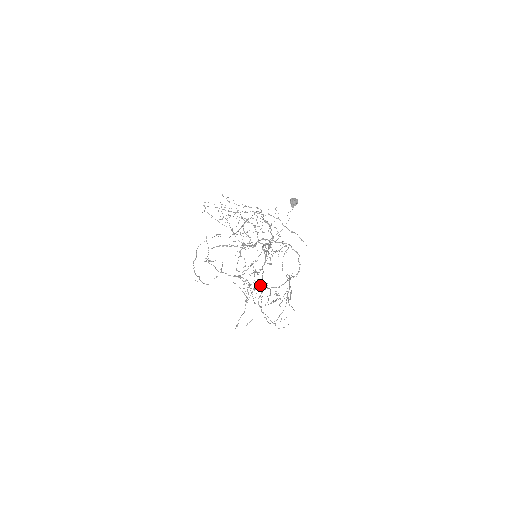
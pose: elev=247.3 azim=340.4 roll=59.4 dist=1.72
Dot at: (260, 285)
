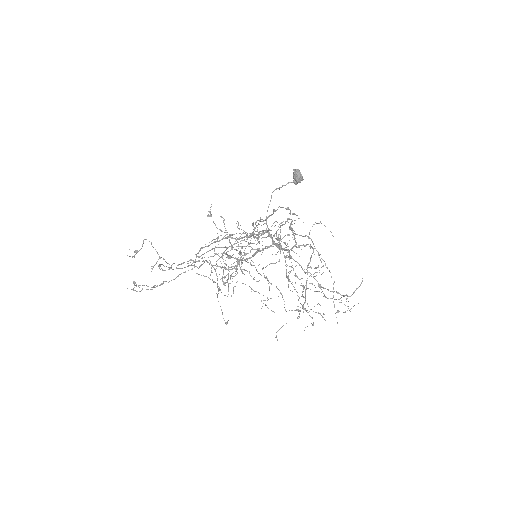
Dot at: occluded
